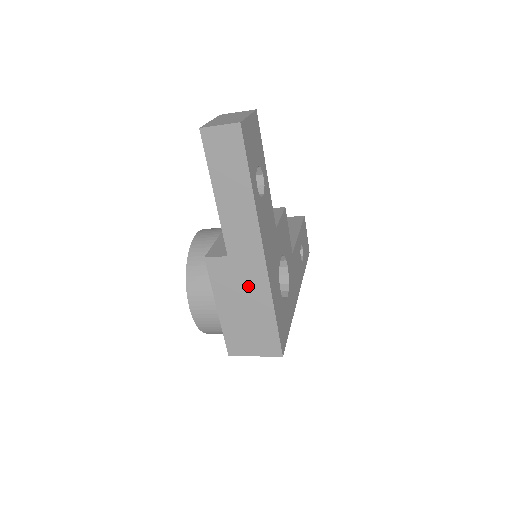
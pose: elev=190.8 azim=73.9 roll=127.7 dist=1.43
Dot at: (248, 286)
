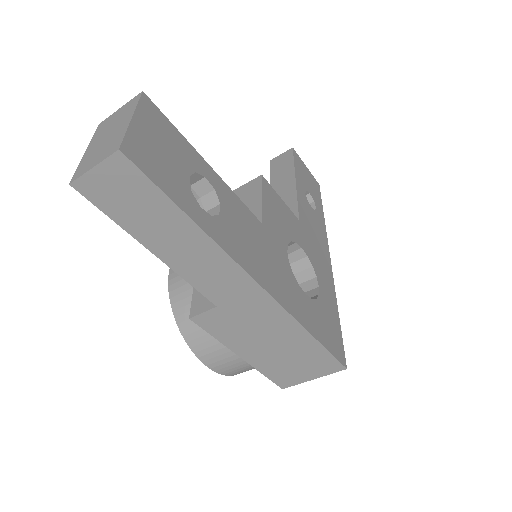
Dot at: (262, 324)
